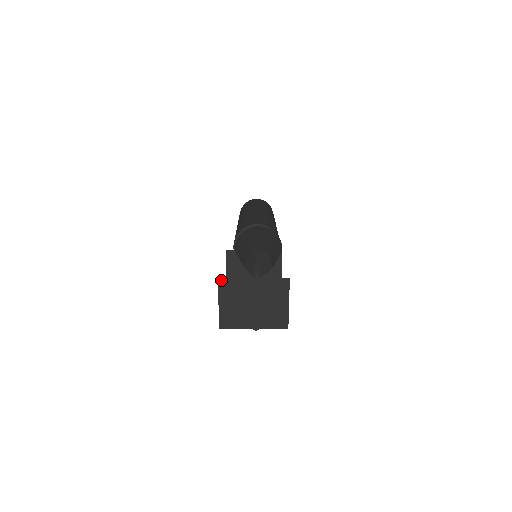
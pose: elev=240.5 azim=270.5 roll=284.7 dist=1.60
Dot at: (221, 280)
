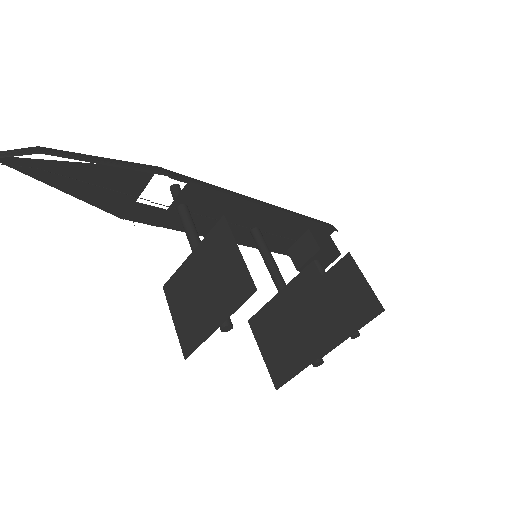
Dot at: (166, 287)
